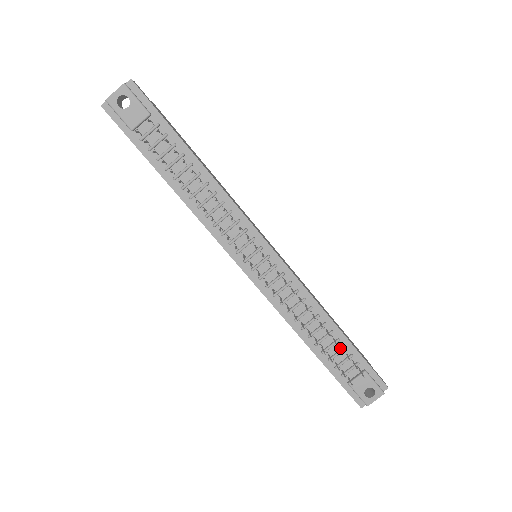
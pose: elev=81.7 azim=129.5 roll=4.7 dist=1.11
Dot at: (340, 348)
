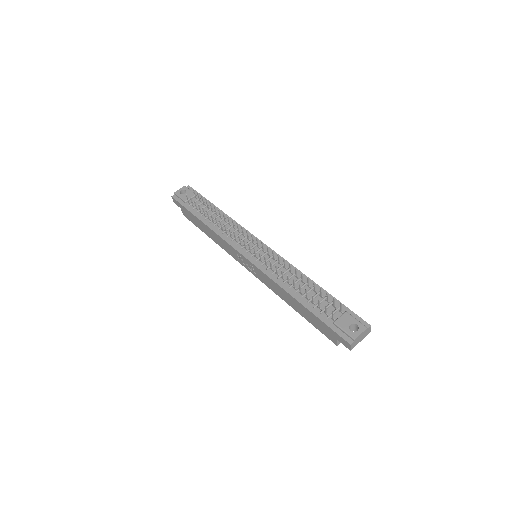
Dot at: (322, 299)
